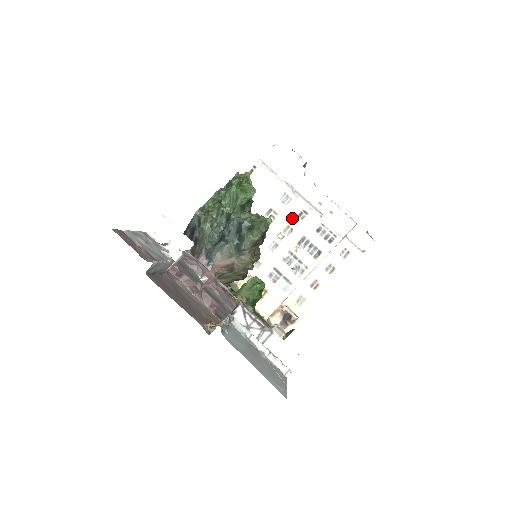
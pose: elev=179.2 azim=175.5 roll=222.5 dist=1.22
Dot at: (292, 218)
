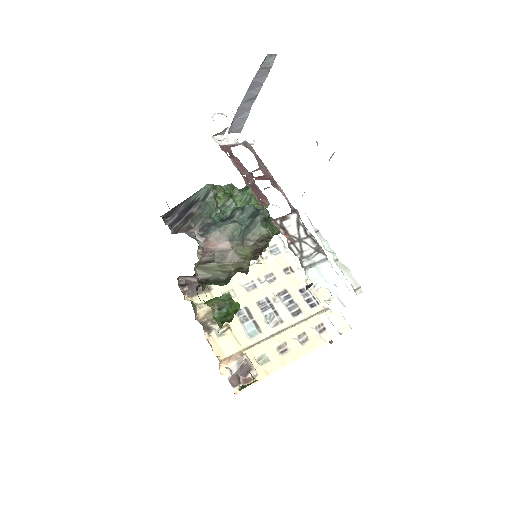
Dot at: (277, 268)
